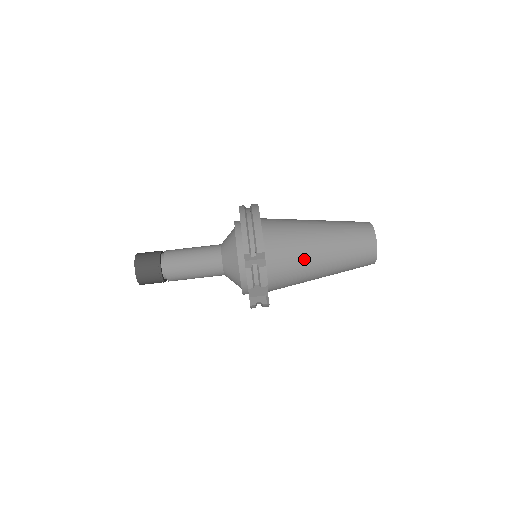
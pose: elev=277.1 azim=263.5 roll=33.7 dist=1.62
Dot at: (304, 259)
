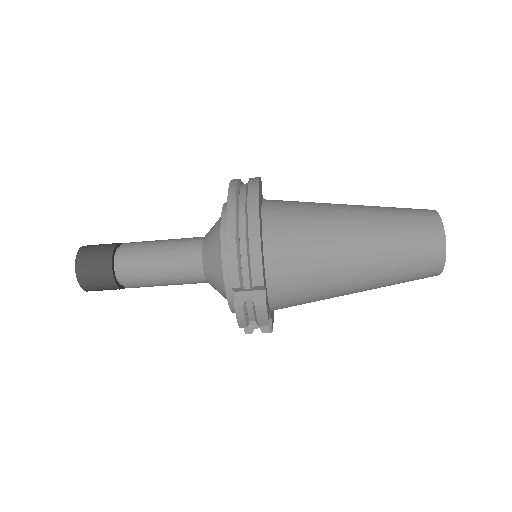
Dot at: (327, 282)
